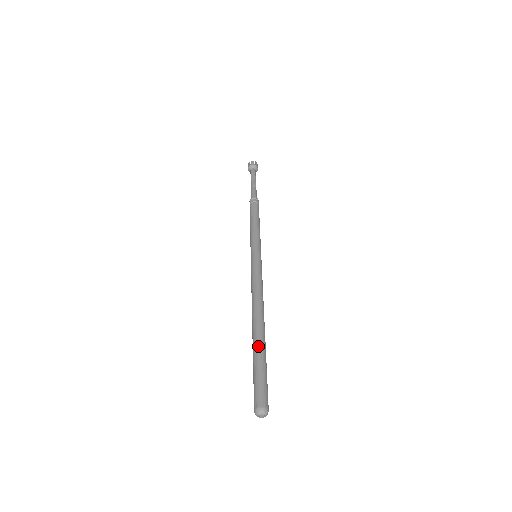
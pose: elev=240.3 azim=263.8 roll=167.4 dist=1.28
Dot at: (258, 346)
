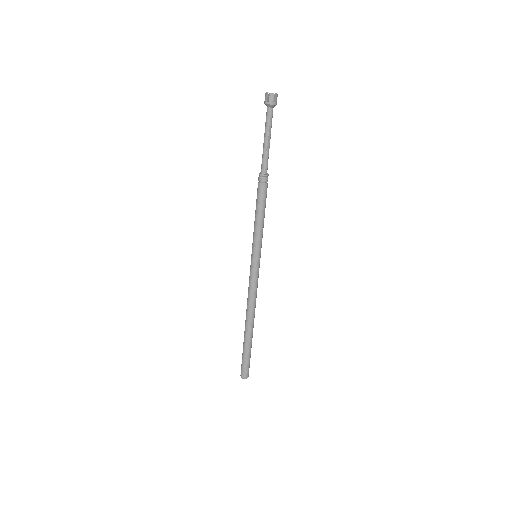
Dot at: (248, 343)
